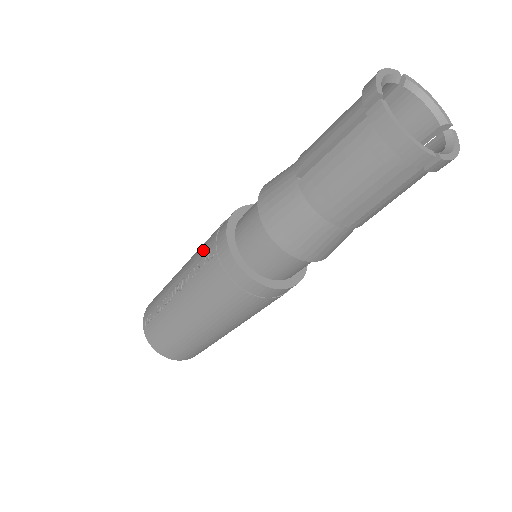
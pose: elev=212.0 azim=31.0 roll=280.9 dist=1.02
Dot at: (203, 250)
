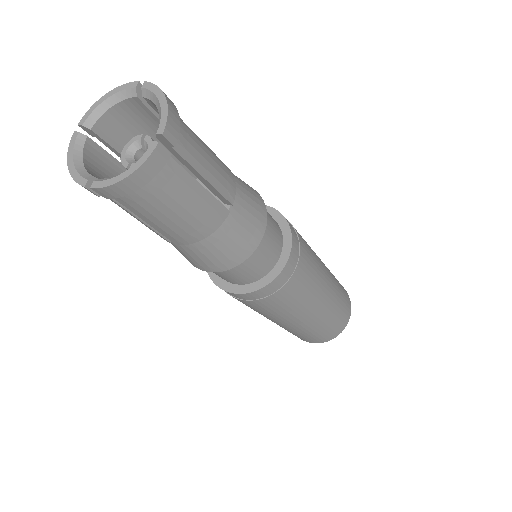
Dot at: occluded
